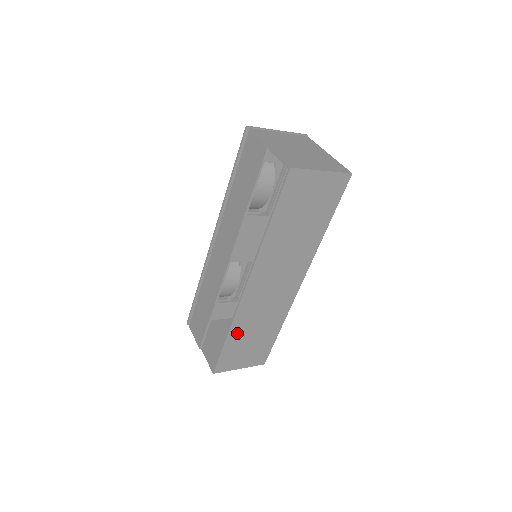
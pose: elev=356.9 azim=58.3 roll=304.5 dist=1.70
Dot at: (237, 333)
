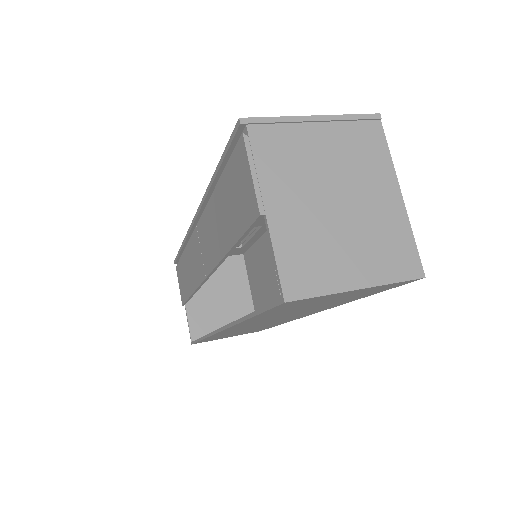
Dot at: occluded
